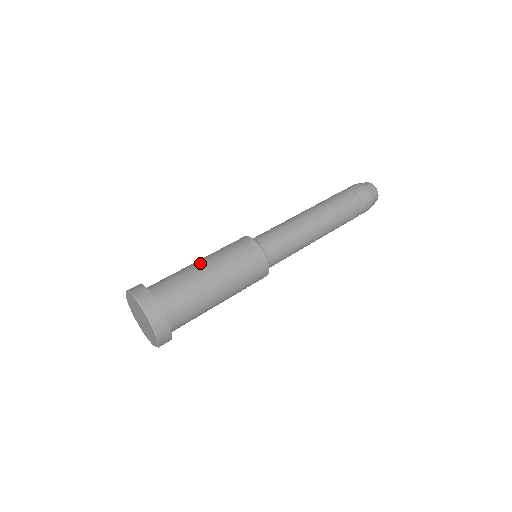
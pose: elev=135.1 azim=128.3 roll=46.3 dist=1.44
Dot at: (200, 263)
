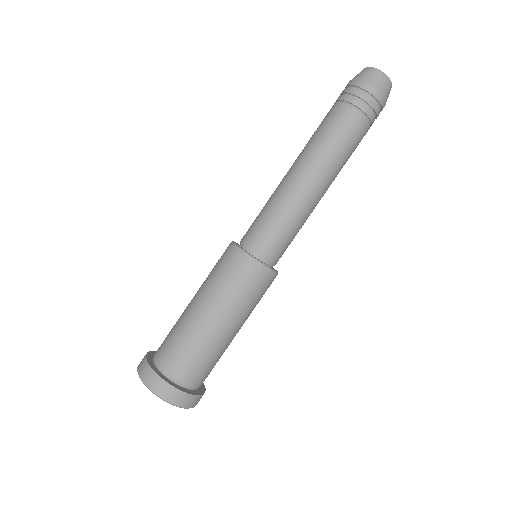
Dot at: (228, 332)
